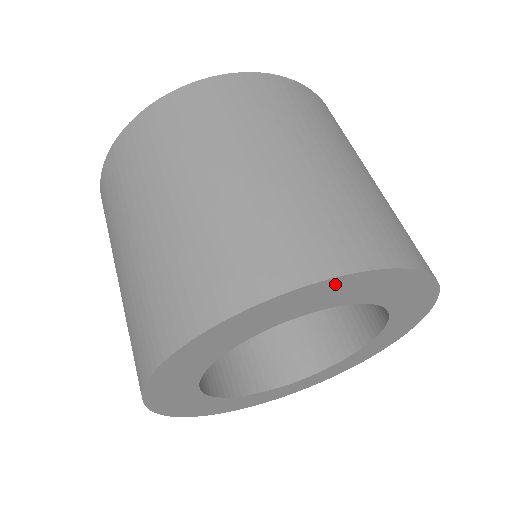
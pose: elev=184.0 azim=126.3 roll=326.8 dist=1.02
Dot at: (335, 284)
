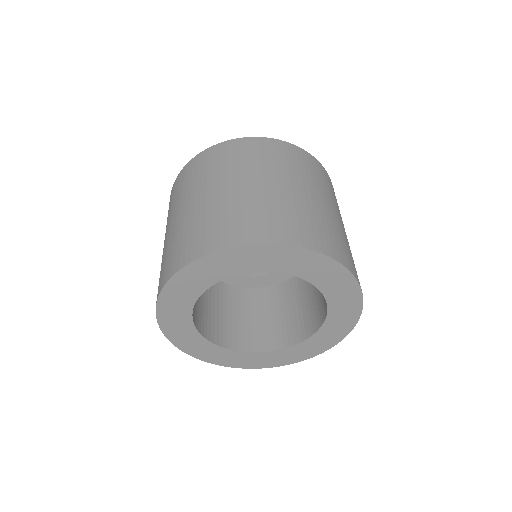
Dot at: (257, 250)
